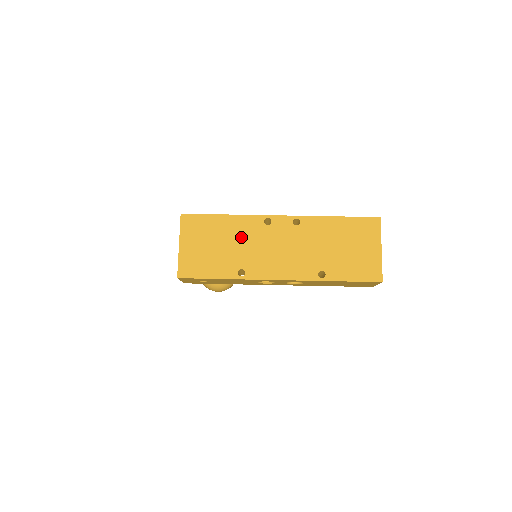
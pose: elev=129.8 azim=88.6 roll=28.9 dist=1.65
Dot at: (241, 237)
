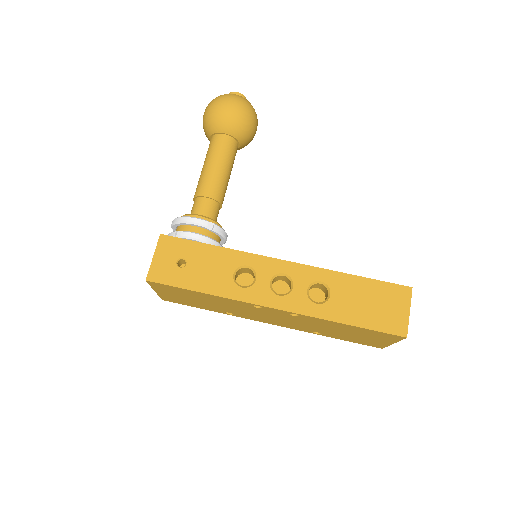
Dot at: (225, 304)
